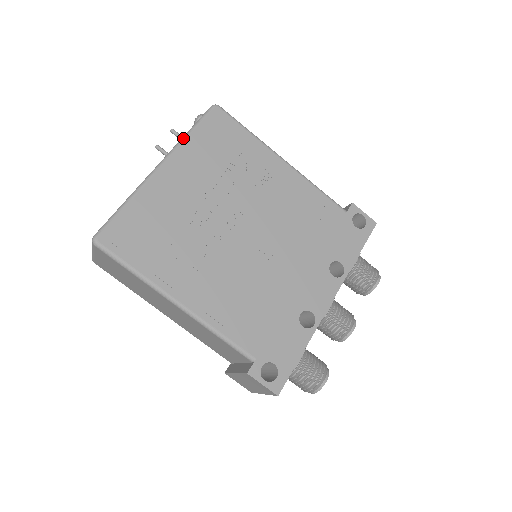
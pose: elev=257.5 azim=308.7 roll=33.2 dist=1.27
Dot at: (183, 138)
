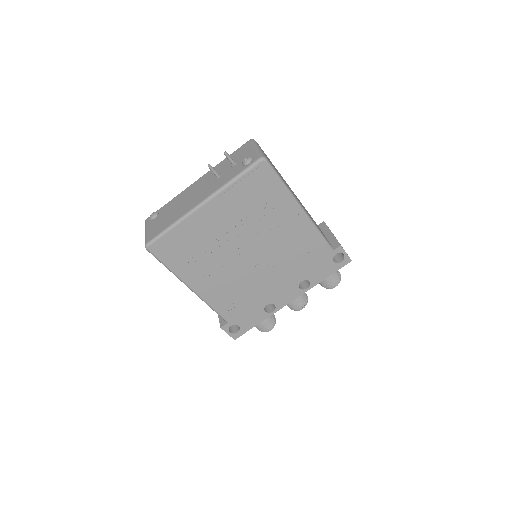
Dot at: (227, 185)
